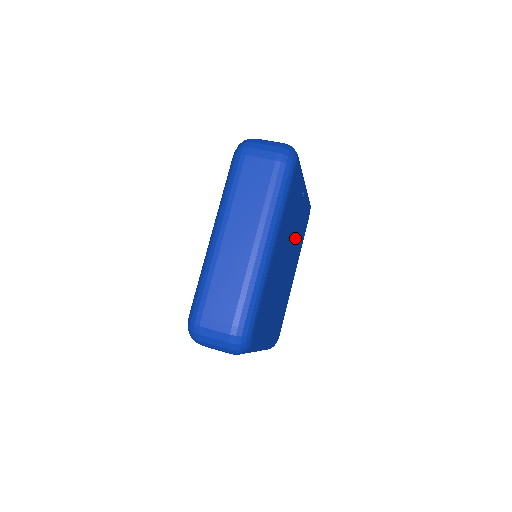
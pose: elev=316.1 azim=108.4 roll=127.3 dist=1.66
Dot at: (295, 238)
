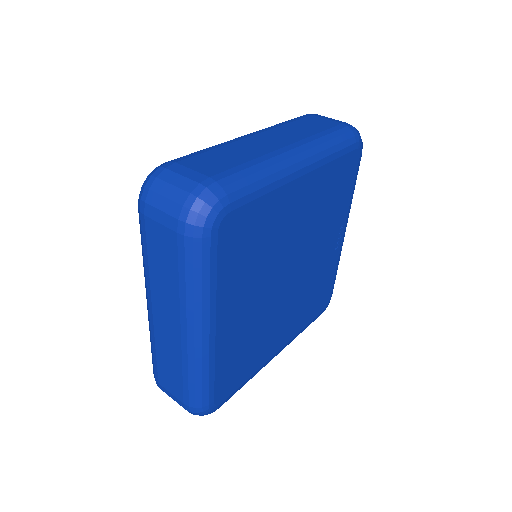
Dot at: (309, 274)
